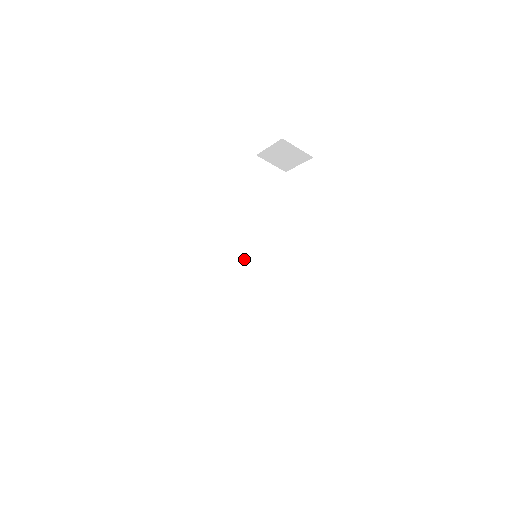
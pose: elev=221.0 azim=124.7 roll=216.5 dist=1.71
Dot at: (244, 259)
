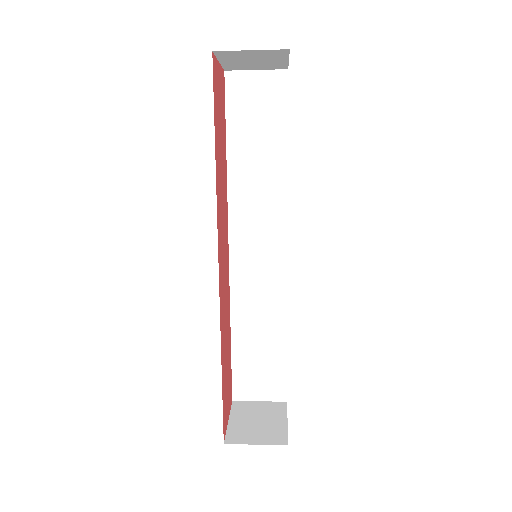
Dot at: (259, 247)
